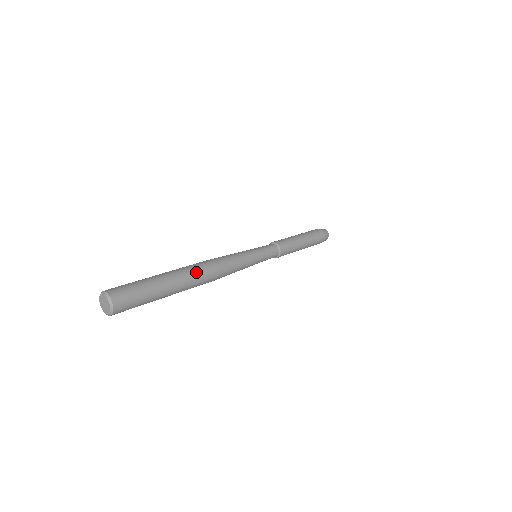
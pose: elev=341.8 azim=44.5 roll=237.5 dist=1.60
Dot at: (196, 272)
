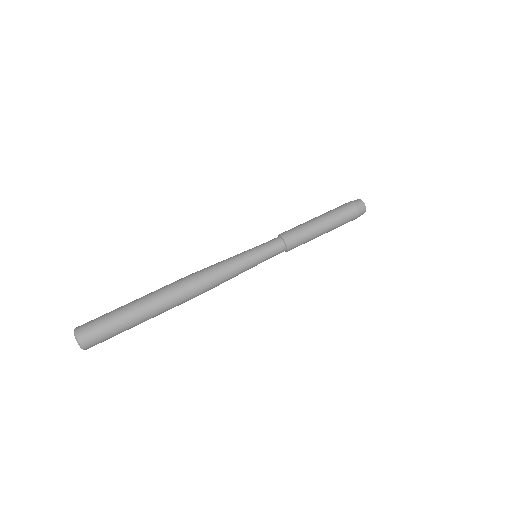
Dot at: (174, 300)
